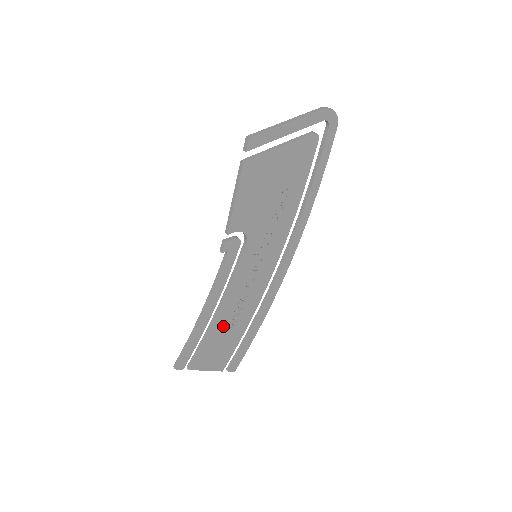
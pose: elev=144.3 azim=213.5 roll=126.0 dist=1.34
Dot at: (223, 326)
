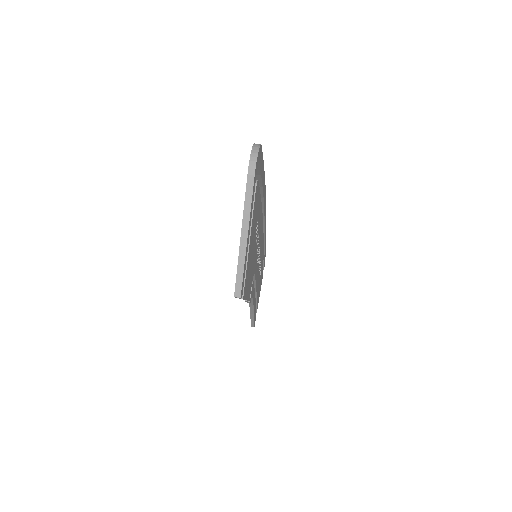
Dot at: occluded
